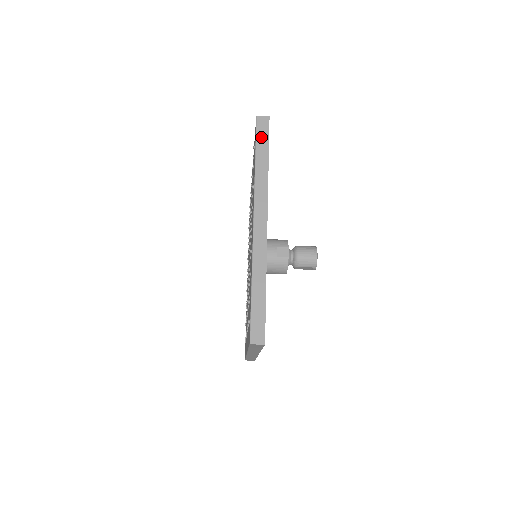
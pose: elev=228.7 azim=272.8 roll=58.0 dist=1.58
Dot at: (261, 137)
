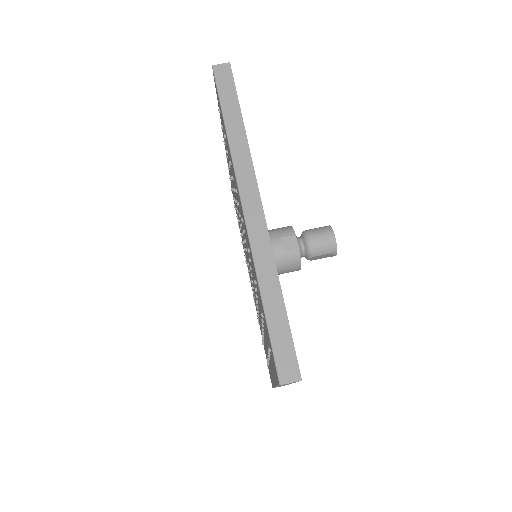
Dot at: (225, 92)
